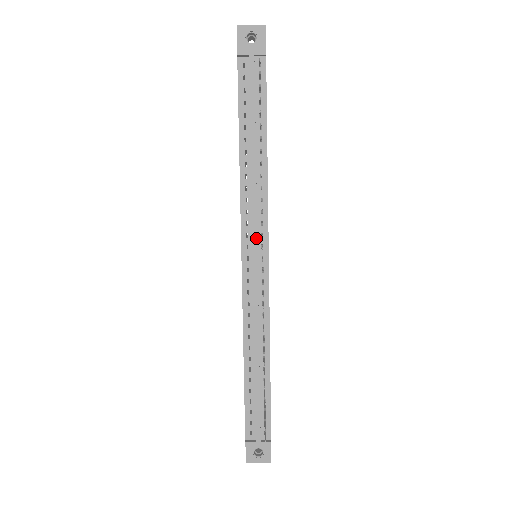
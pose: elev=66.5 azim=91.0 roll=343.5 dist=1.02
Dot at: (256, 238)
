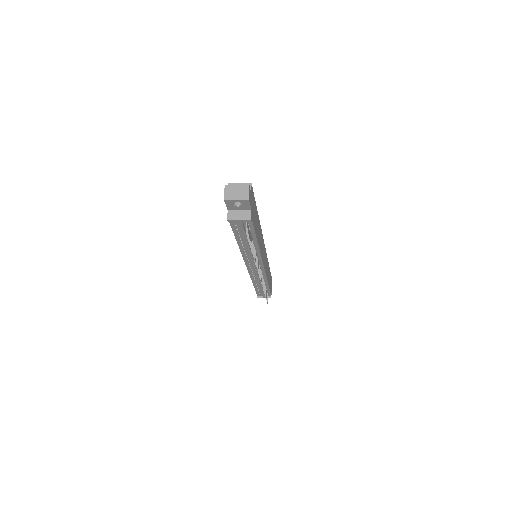
Dot at: (255, 266)
